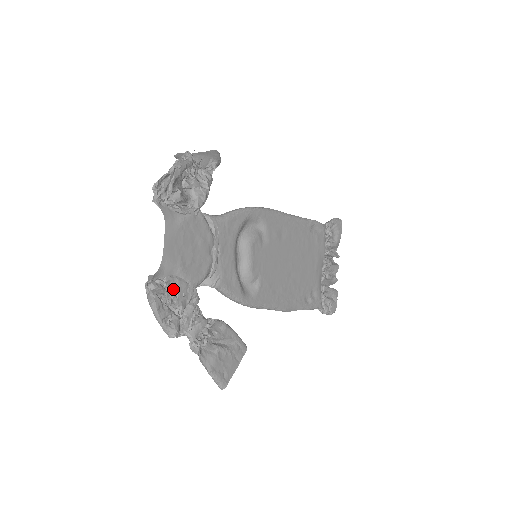
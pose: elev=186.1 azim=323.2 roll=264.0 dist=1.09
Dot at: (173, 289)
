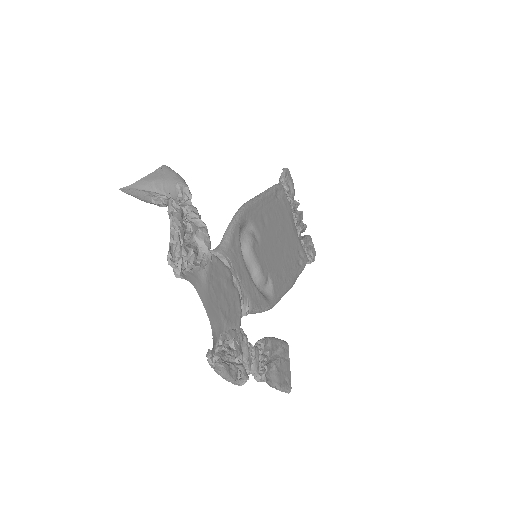
Dot at: (227, 344)
